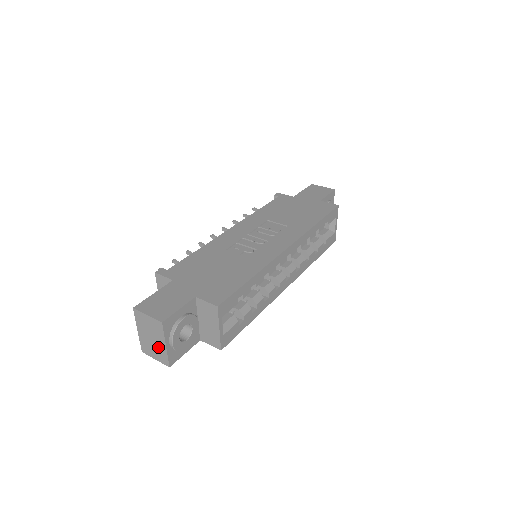
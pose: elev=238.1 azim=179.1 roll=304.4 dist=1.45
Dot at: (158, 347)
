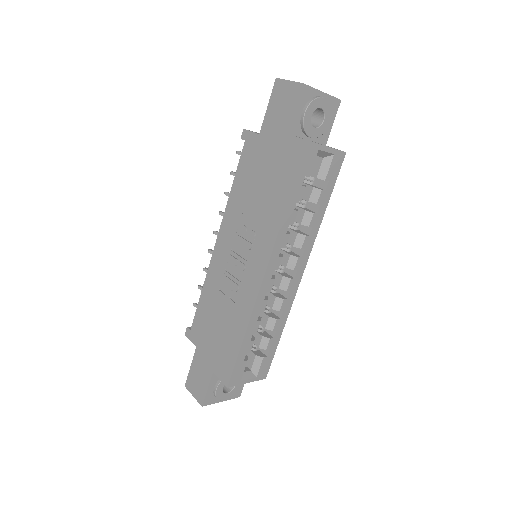
Dot at: occluded
